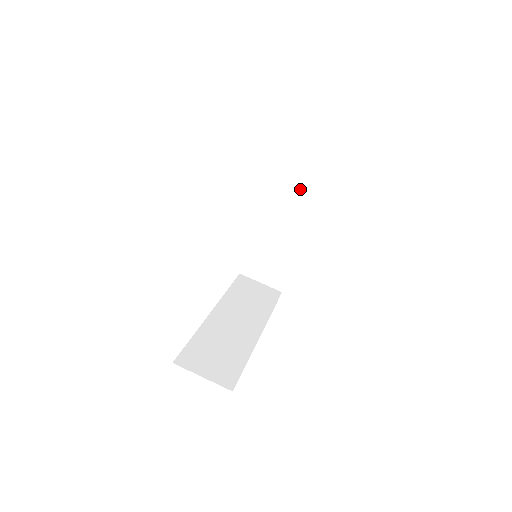
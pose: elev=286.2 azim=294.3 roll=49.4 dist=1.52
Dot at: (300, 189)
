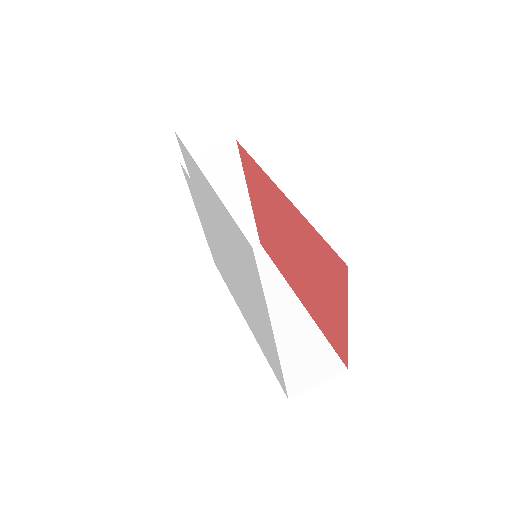
Dot at: (213, 156)
